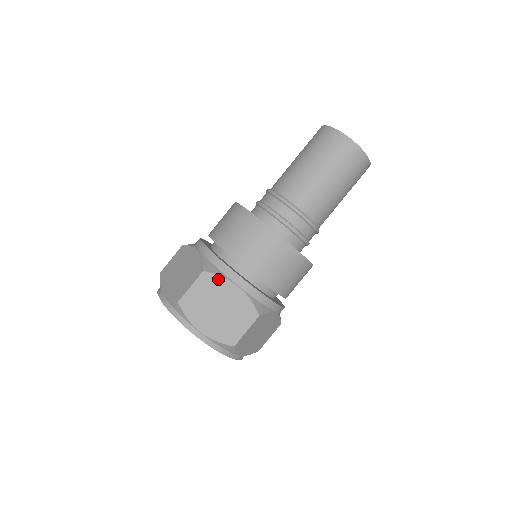
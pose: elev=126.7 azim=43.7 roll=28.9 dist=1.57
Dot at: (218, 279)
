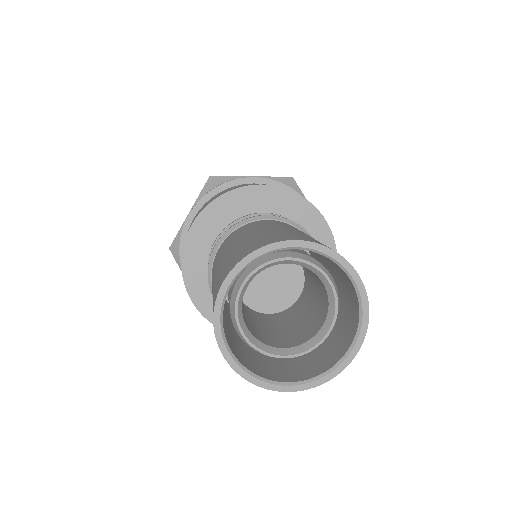
Dot at: occluded
